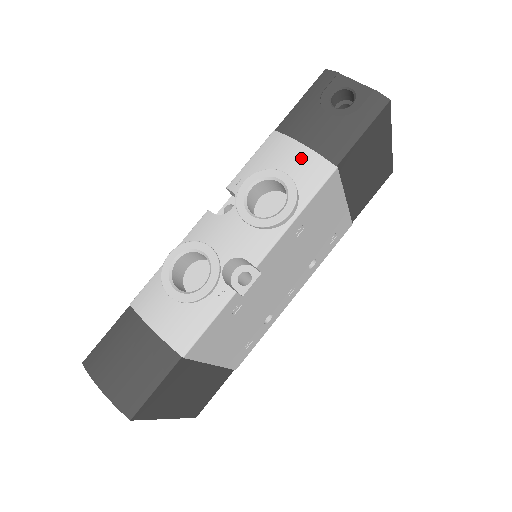
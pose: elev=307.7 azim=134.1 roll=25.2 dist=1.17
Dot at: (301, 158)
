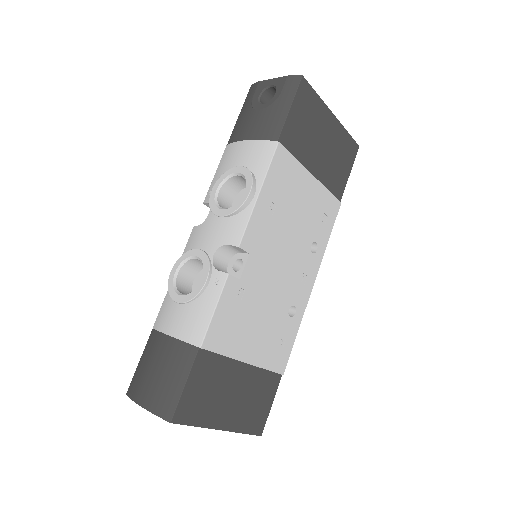
Dot at: (248, 150)
